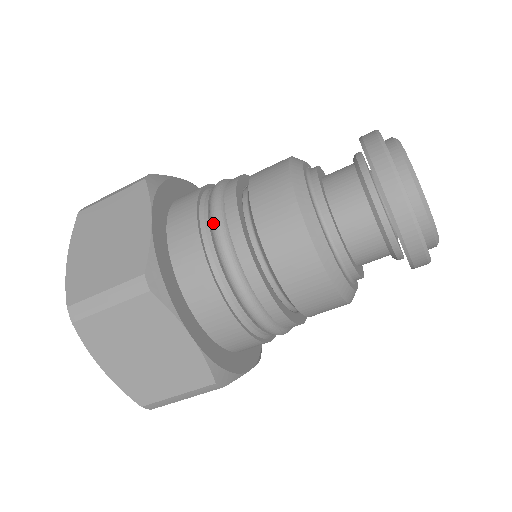
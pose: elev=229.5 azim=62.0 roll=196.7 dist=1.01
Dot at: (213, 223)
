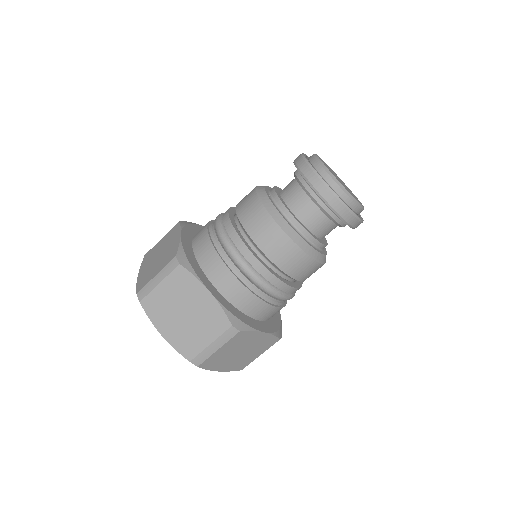
Dot at: (245, 272)
